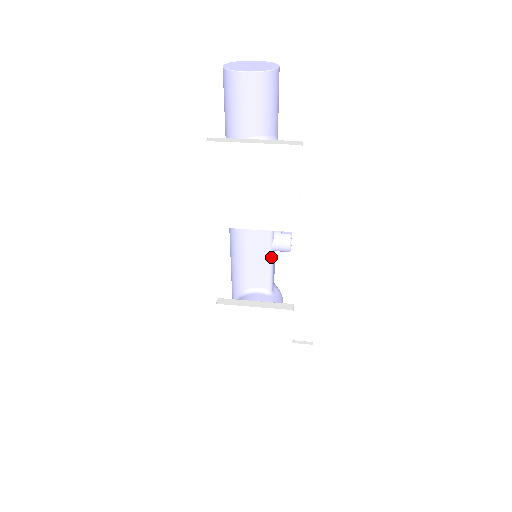
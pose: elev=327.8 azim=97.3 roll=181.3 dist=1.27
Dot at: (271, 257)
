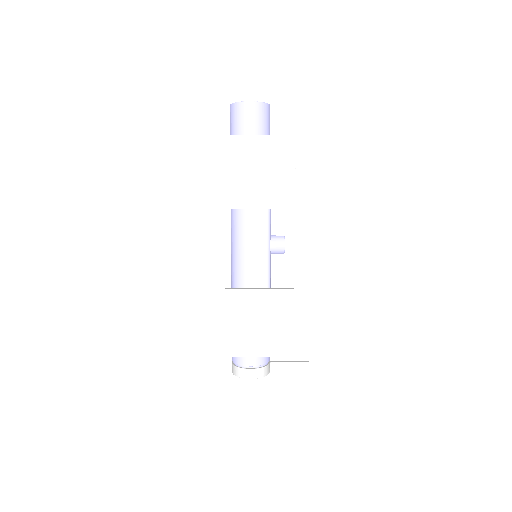
Dot at: (269, 257)
